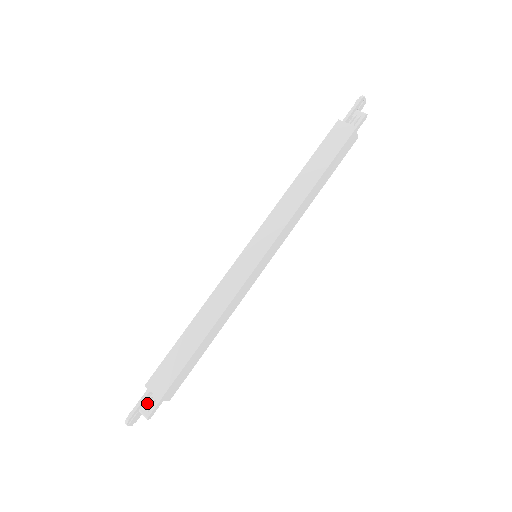
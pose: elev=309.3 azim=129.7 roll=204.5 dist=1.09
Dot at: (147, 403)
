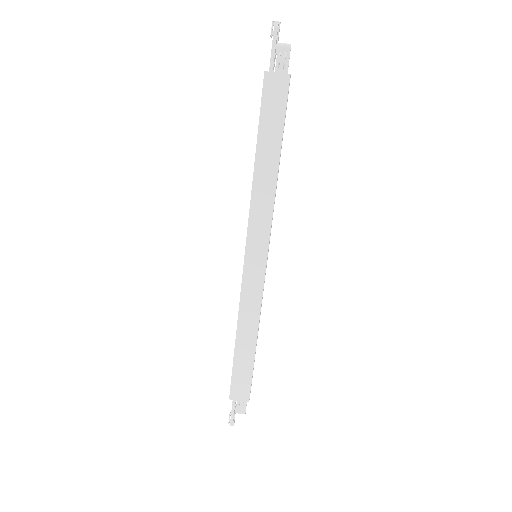
Dot at: (239, 407)
